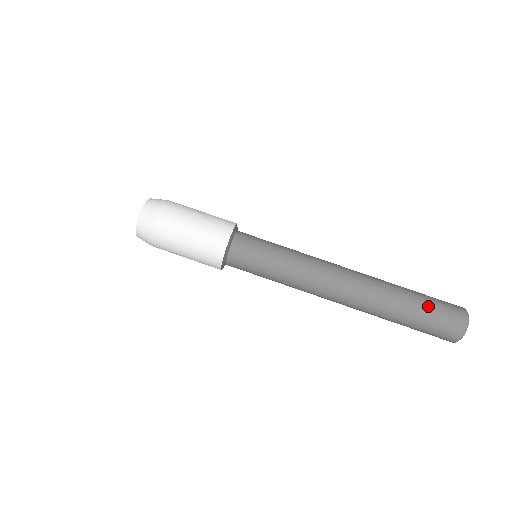
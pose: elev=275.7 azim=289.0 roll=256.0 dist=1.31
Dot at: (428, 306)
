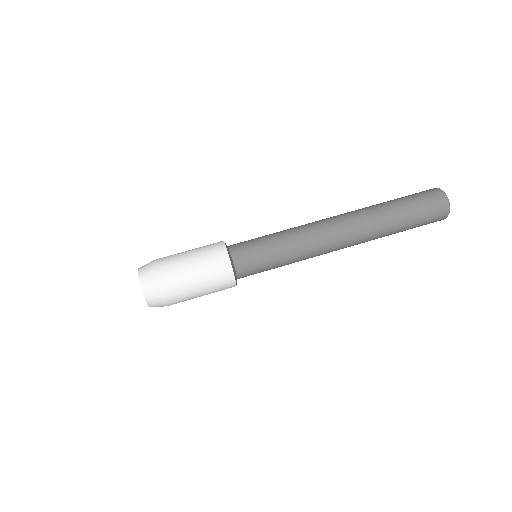
Dot at: (411, 204)
